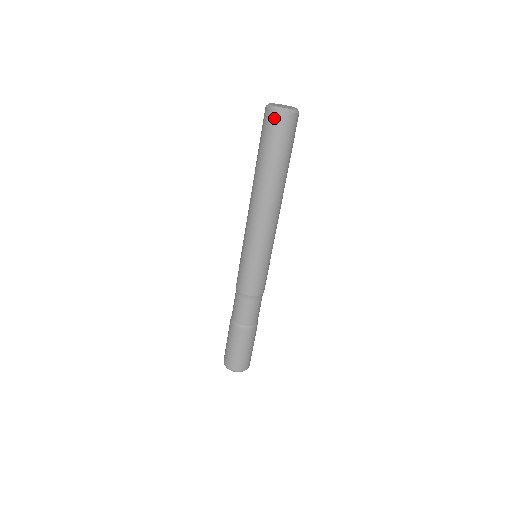
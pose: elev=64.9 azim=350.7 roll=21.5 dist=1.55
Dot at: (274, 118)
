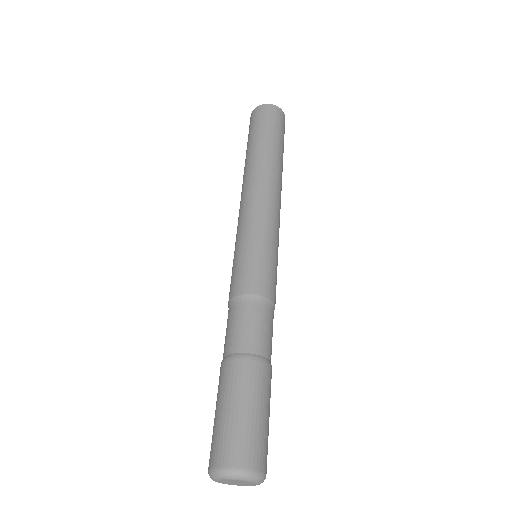
Dot at: (269, 109)
